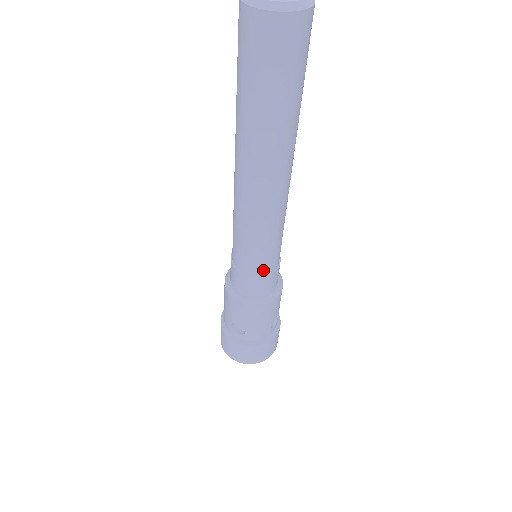
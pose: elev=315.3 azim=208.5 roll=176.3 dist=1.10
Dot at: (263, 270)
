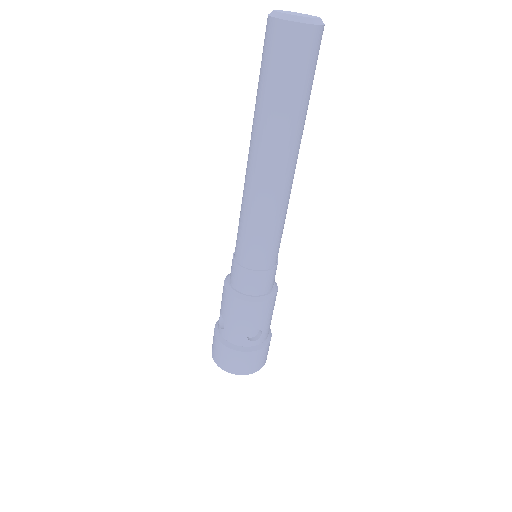
Dot at: (248, 262)
